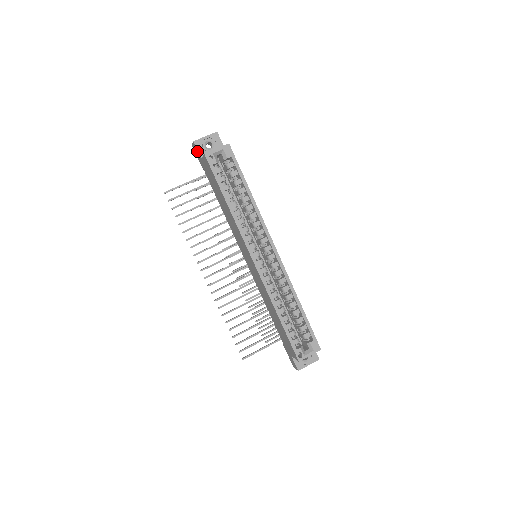
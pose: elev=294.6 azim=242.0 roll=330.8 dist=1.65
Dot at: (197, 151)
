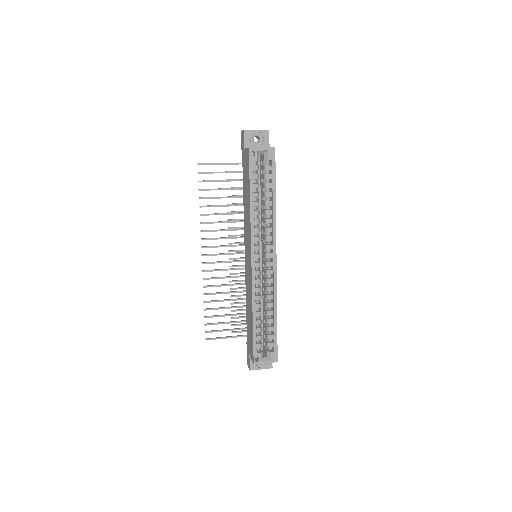
Dot at: (243, 140)
